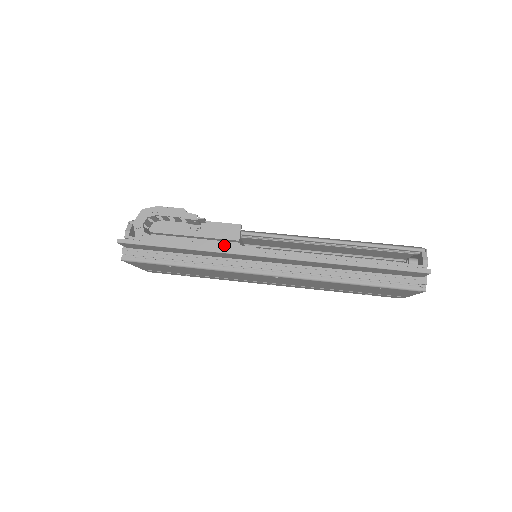
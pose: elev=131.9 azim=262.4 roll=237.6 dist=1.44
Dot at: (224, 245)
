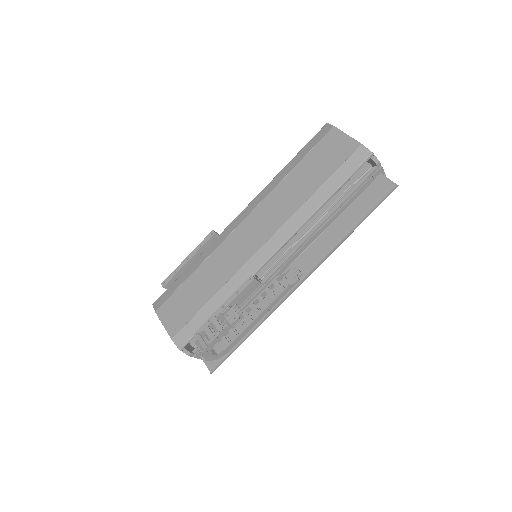
Dot at: (269, 306)
